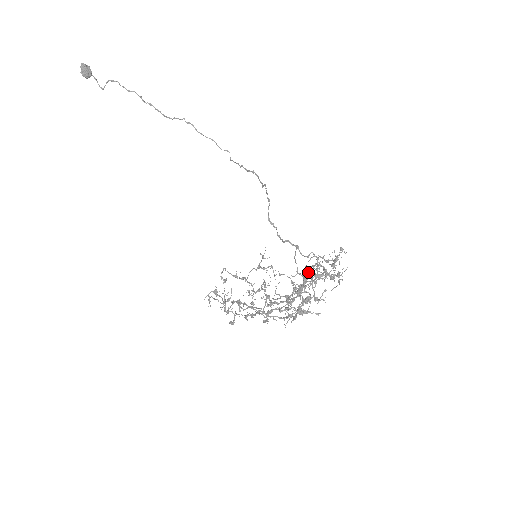
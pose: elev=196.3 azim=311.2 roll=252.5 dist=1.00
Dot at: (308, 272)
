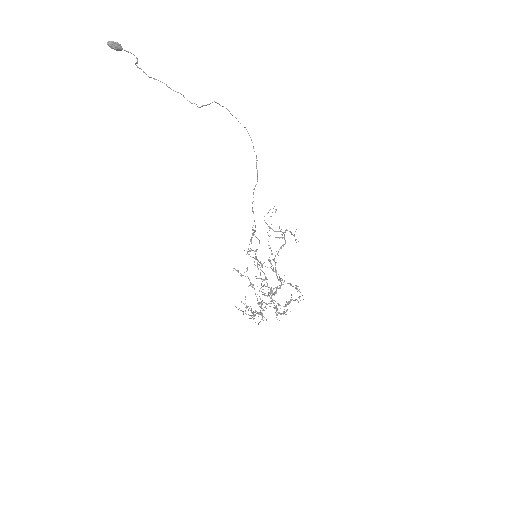
Dot at: (275, 293)
